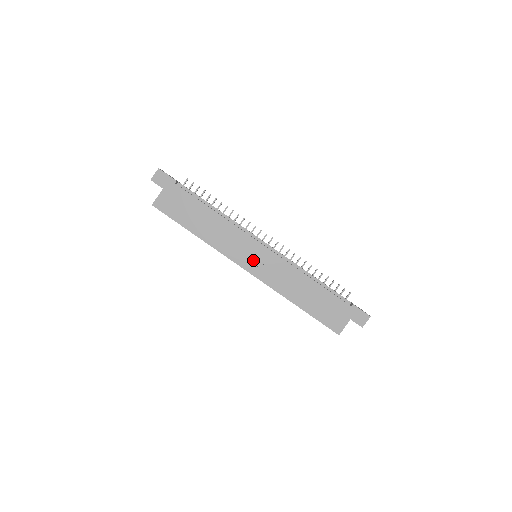
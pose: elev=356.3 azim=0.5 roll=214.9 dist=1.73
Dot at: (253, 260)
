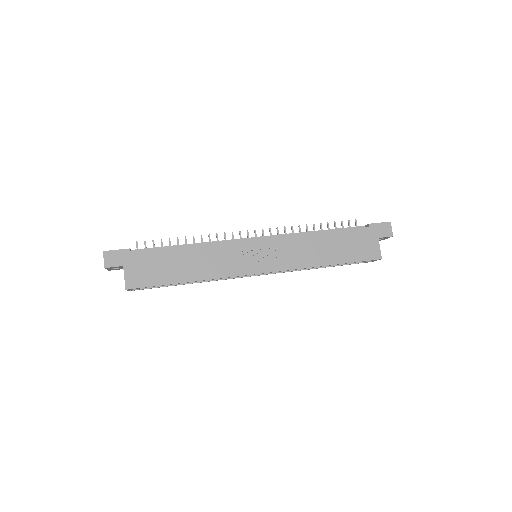
Dot at: (258, 259)
